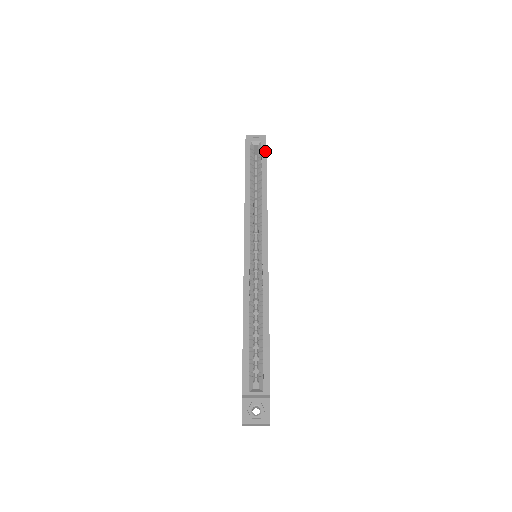
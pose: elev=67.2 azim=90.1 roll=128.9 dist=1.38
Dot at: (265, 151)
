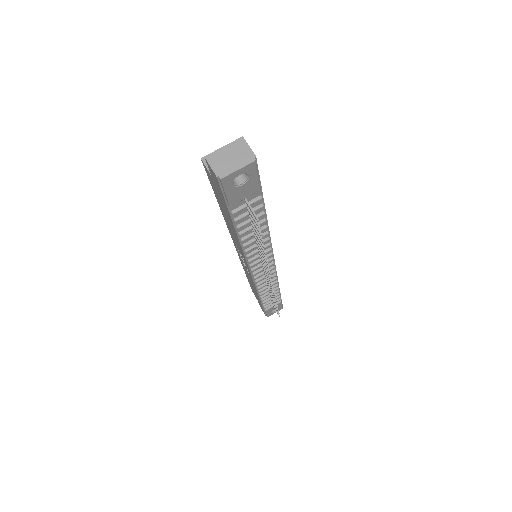
Dot at: occluded
